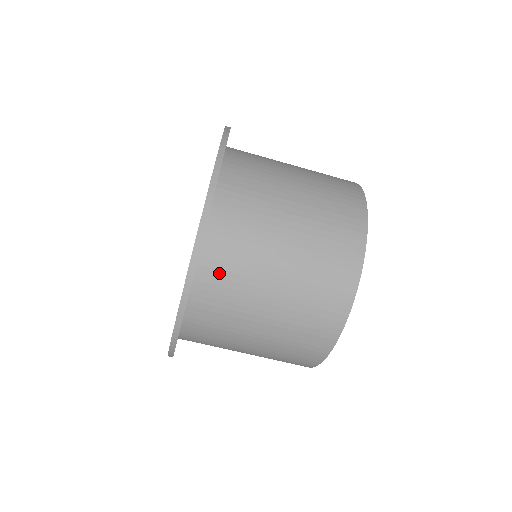
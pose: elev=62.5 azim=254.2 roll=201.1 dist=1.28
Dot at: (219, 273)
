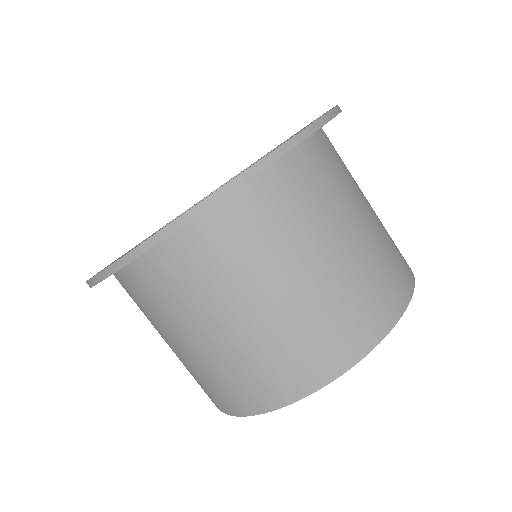
Dot at: (160, 278)
